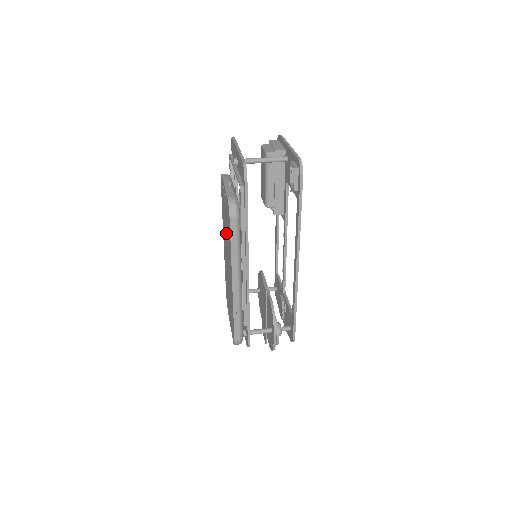
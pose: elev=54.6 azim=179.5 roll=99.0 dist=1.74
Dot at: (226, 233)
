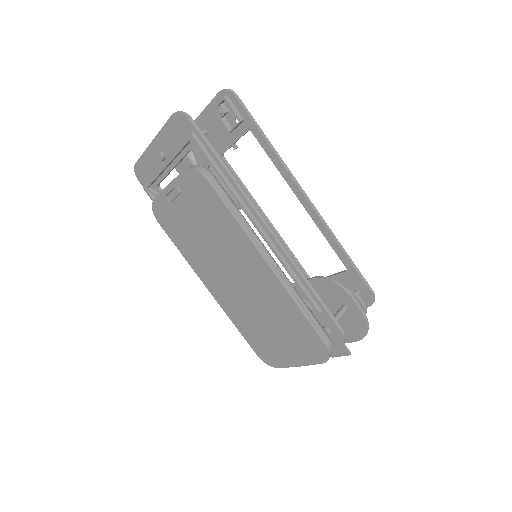
Dot at: (209, 242)
